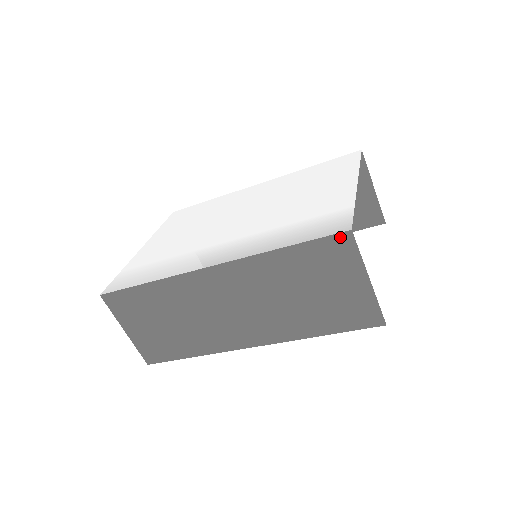
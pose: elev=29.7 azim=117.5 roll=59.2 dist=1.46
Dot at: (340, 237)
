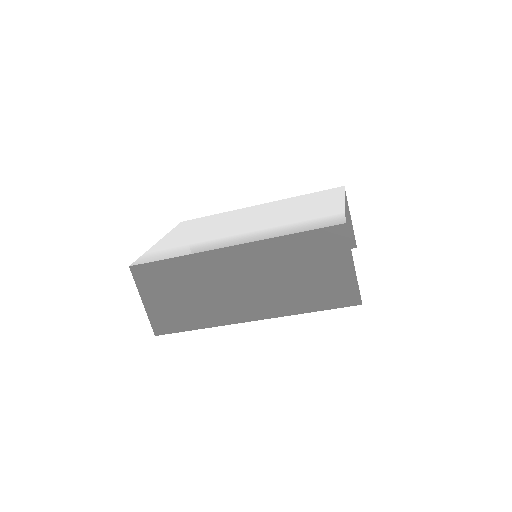
Dot at: (336, 228)
